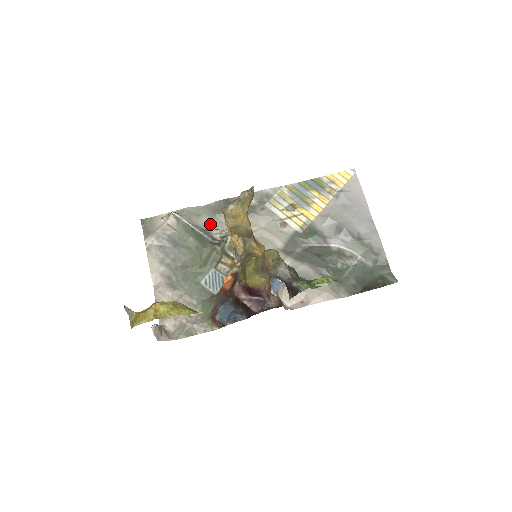
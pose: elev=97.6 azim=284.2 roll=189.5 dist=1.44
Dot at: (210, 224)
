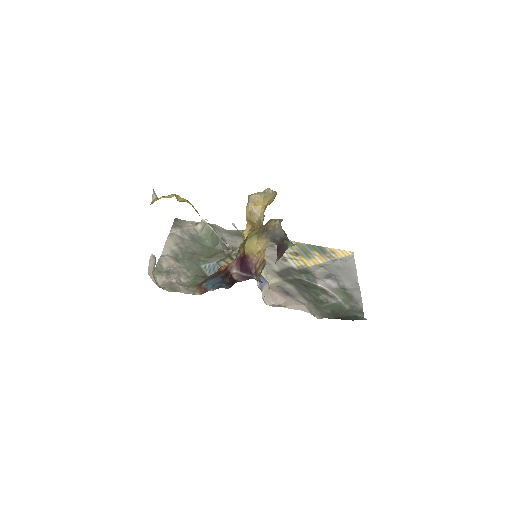
Dot at: (227, 238)
